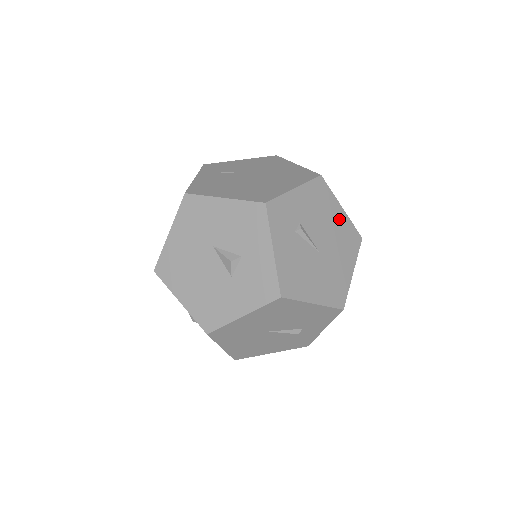
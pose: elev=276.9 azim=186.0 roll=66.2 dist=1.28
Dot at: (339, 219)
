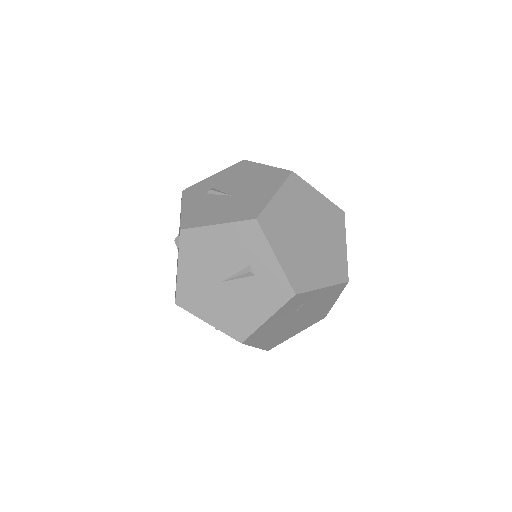
Dot at: (261, 172)
